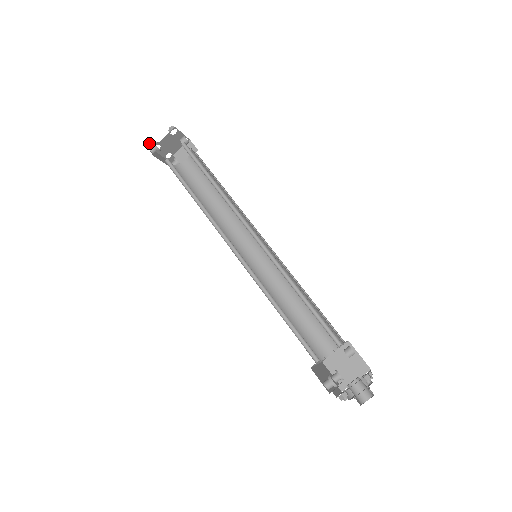
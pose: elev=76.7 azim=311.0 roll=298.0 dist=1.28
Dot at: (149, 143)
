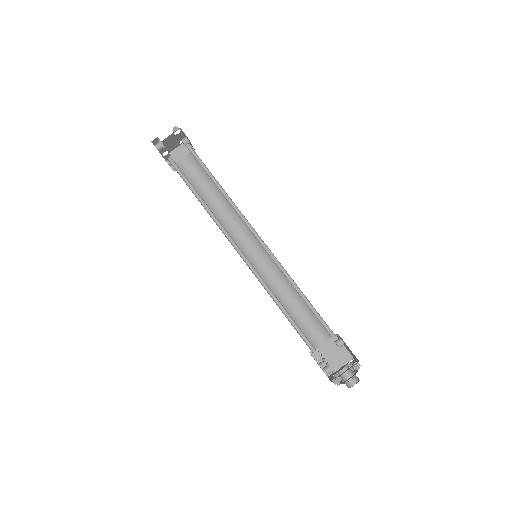
Dot at: (154, 141)
